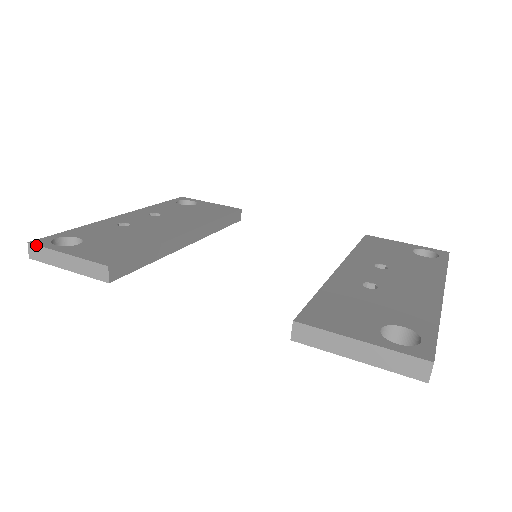
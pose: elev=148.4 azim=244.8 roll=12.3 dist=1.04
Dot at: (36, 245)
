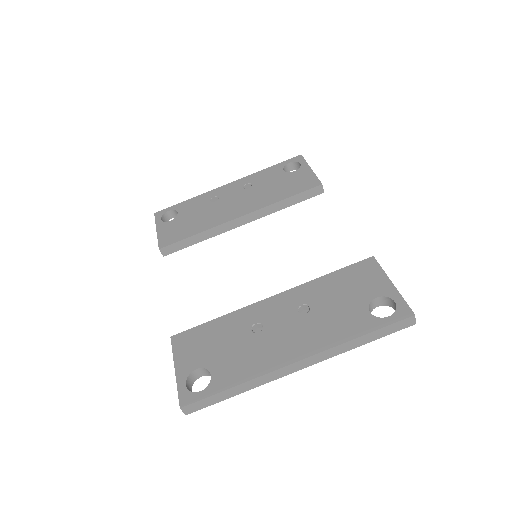
Dot at: (155, 217)
